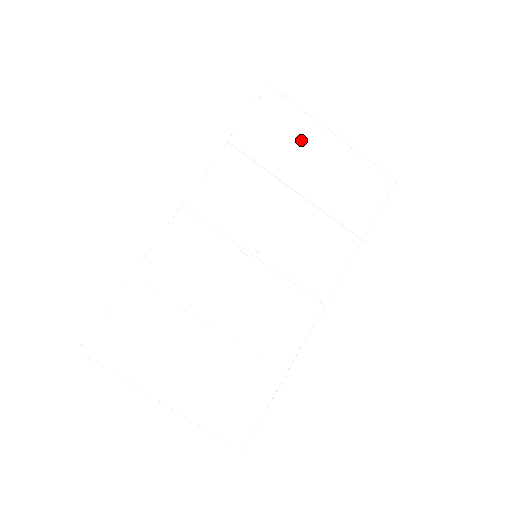
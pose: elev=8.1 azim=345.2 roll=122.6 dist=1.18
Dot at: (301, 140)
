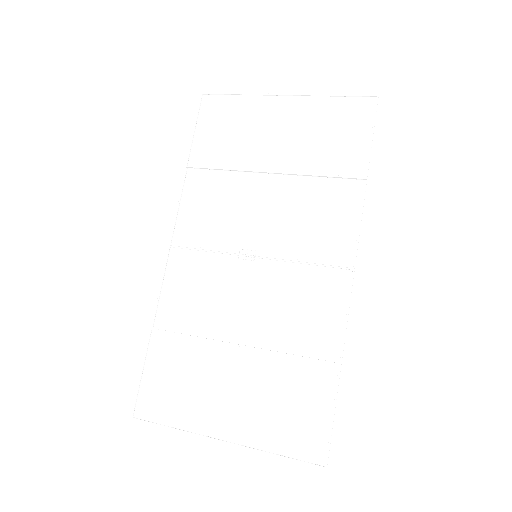
Dot at: (254, 122)
